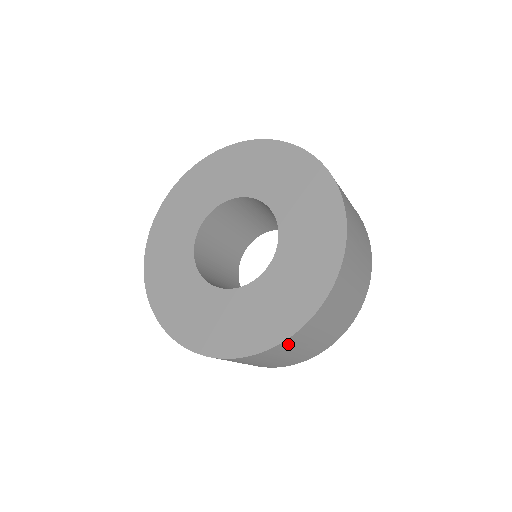
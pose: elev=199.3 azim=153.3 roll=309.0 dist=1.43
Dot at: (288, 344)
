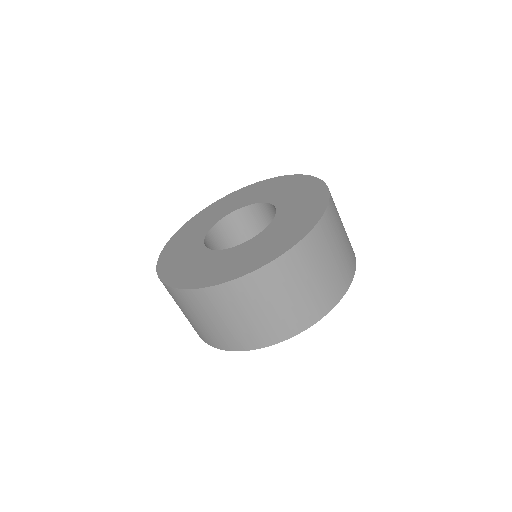
Dot at: (330, 219)
